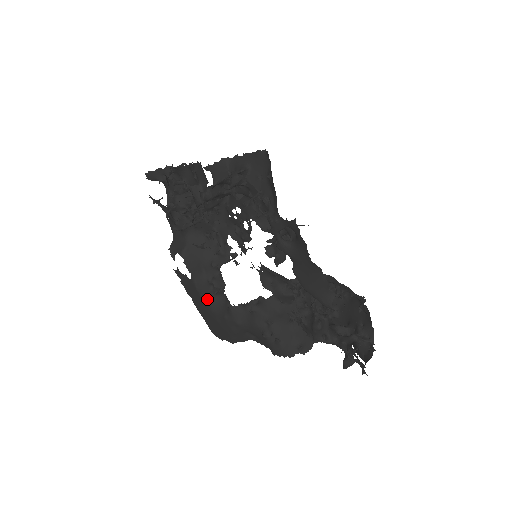
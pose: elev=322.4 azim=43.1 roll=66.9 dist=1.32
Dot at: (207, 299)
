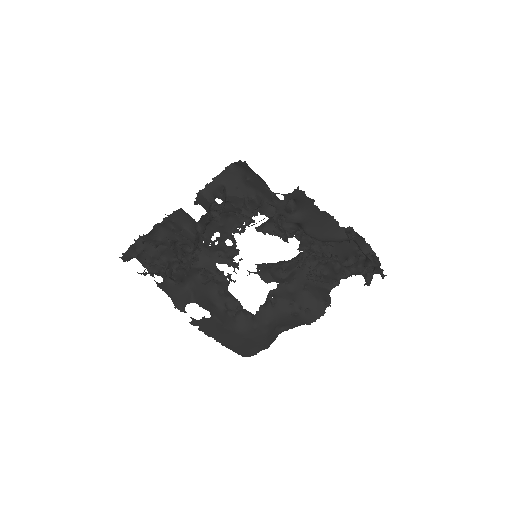
Dot at: (230, 325)
